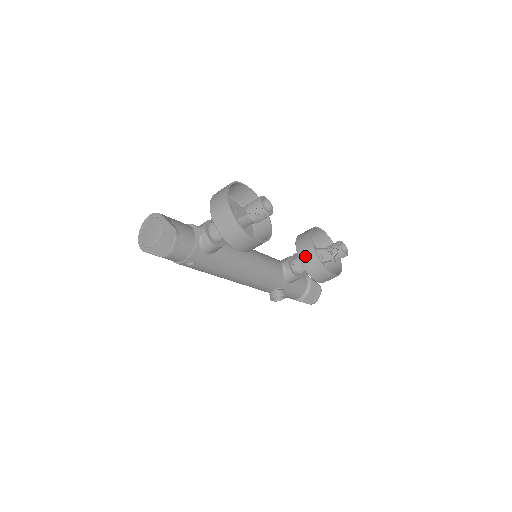
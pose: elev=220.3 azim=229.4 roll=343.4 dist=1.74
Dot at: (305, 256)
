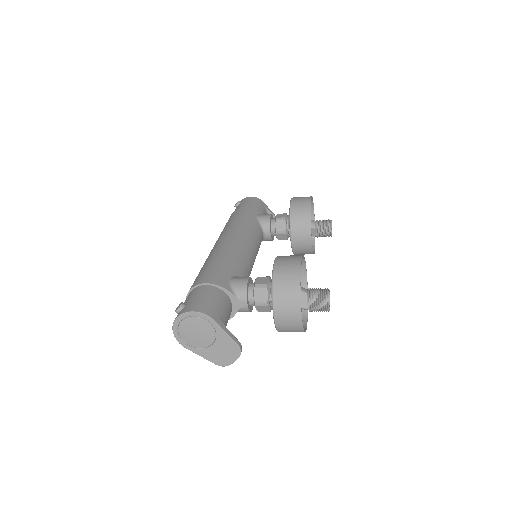
Dot at: (299, 246)
